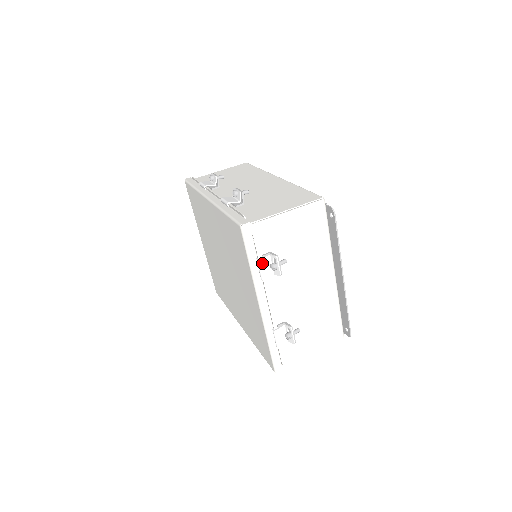
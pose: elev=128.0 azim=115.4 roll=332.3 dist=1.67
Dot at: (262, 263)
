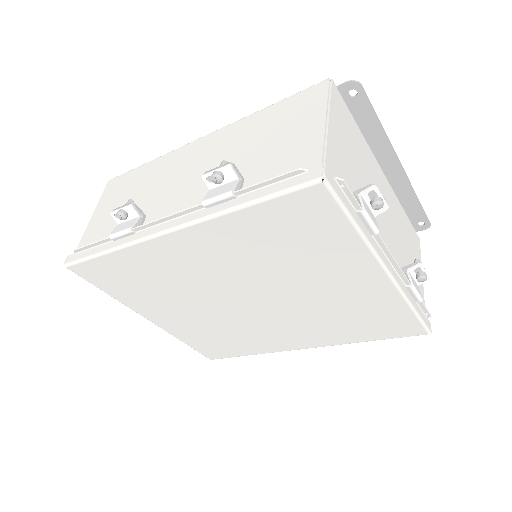
Dot at: (367, 211)
